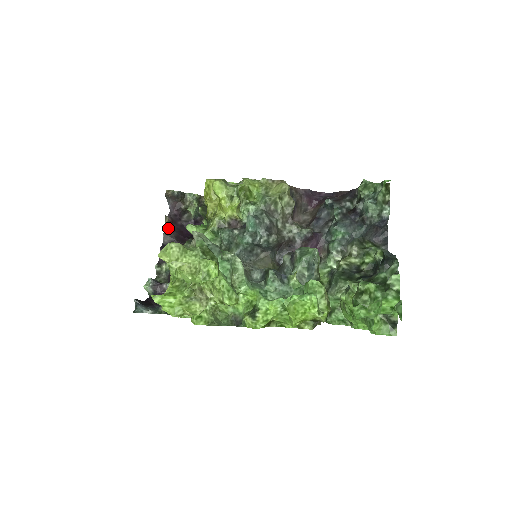
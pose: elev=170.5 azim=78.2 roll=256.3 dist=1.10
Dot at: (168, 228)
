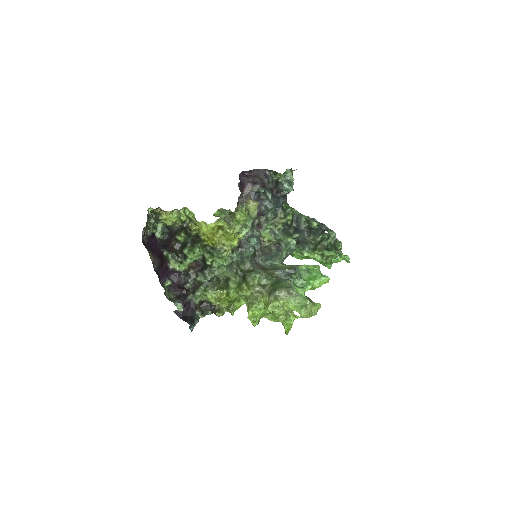
Dot at: (152, 257)
